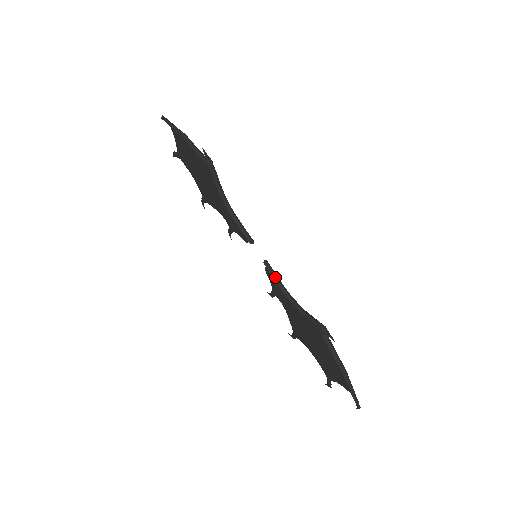
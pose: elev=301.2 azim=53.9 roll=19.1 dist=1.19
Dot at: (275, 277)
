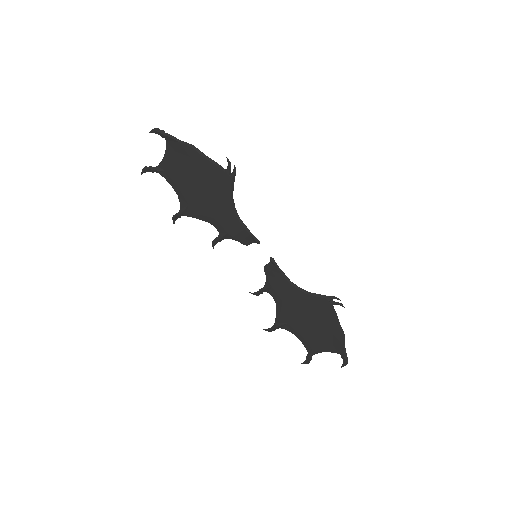
Dot at: (281, 270)
